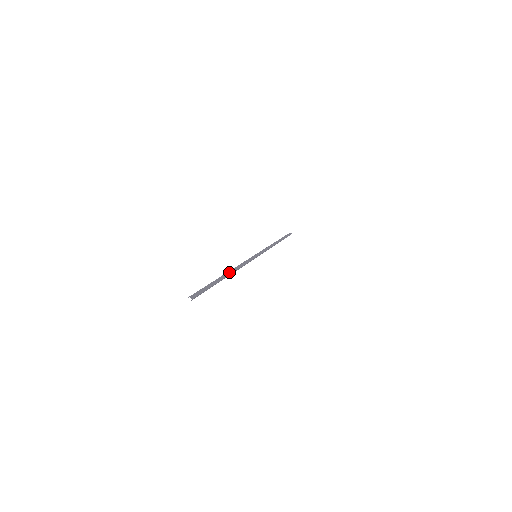
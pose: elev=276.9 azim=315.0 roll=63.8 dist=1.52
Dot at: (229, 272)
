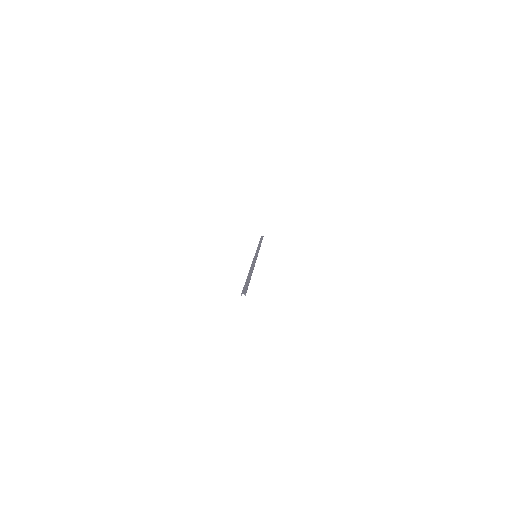
Dot at: (250, 271)
